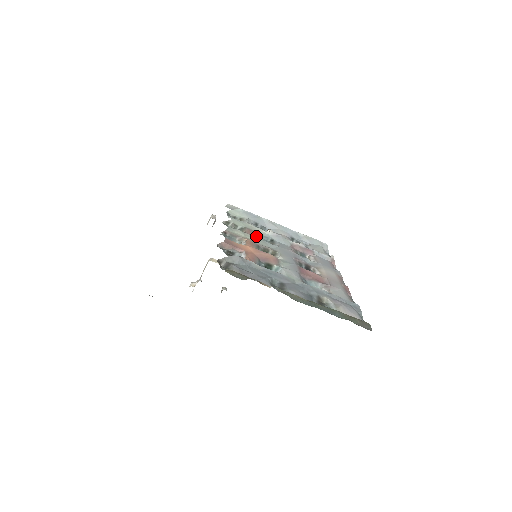
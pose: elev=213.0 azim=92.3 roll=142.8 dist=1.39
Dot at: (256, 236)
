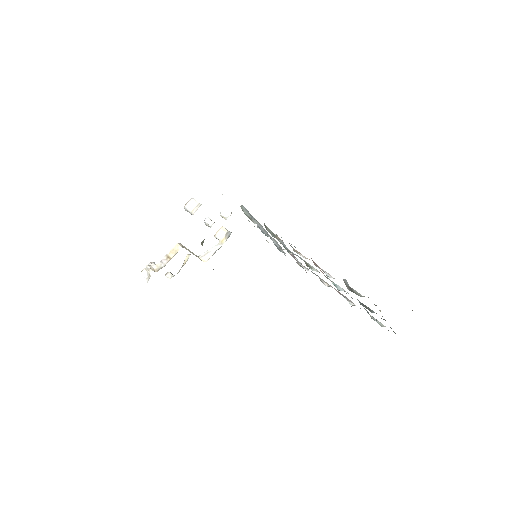
Dot at: (280, 243)
